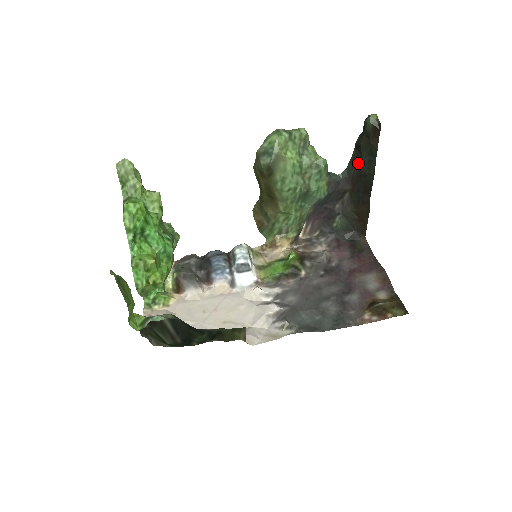
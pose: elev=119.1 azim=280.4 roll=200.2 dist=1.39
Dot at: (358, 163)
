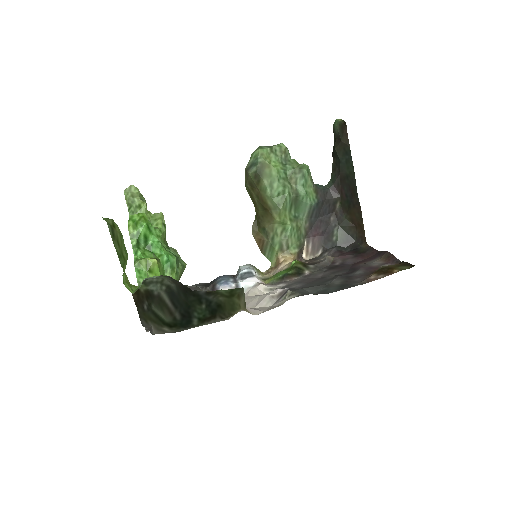
Dot at: (338, 168)
